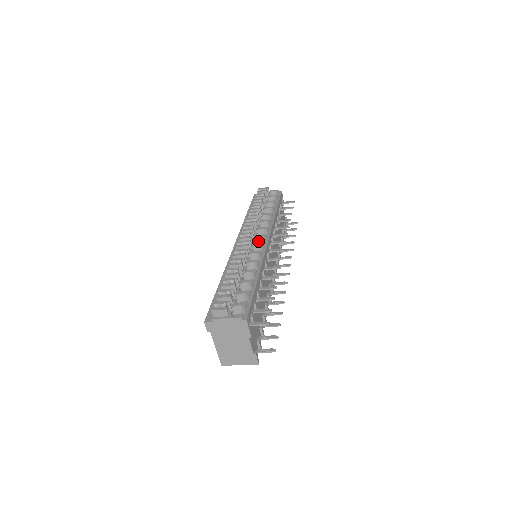
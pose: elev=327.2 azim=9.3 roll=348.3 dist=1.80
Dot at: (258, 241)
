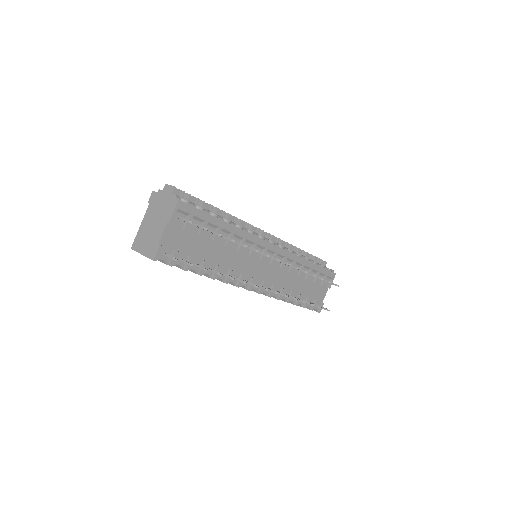
Dot at: occluded
